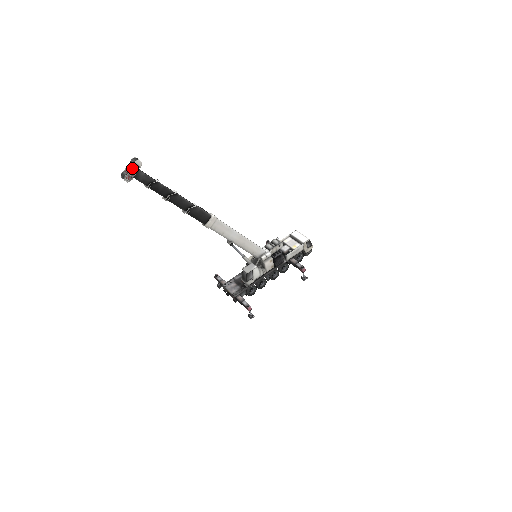
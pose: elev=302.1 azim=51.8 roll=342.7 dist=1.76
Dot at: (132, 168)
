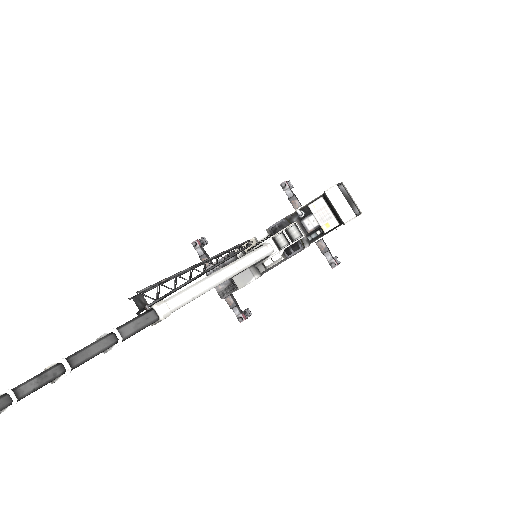
Dot at: out of frame
